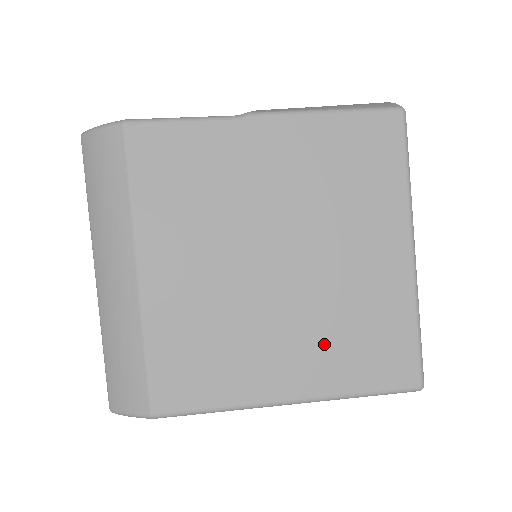
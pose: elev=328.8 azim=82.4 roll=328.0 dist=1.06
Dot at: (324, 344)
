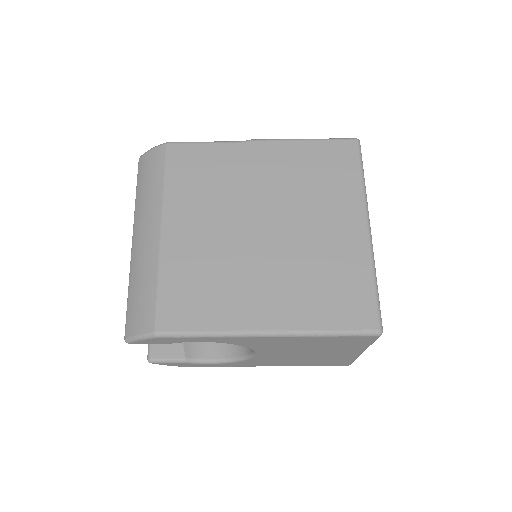
Dot at: (296, 289)
